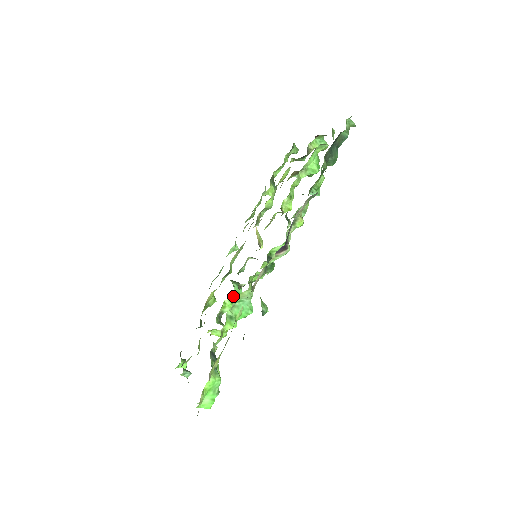
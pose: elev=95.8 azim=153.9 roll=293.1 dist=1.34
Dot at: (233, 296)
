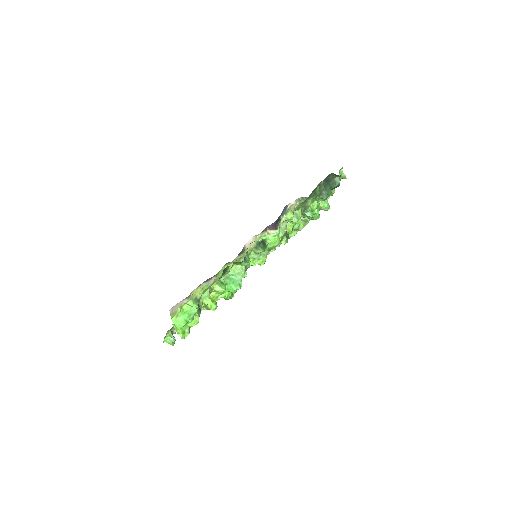
Dot at: occluded
